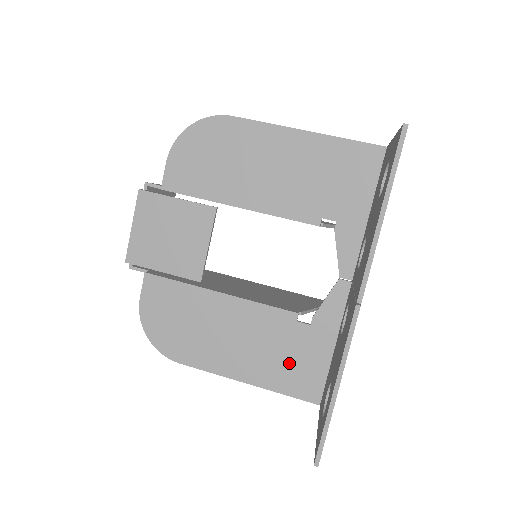
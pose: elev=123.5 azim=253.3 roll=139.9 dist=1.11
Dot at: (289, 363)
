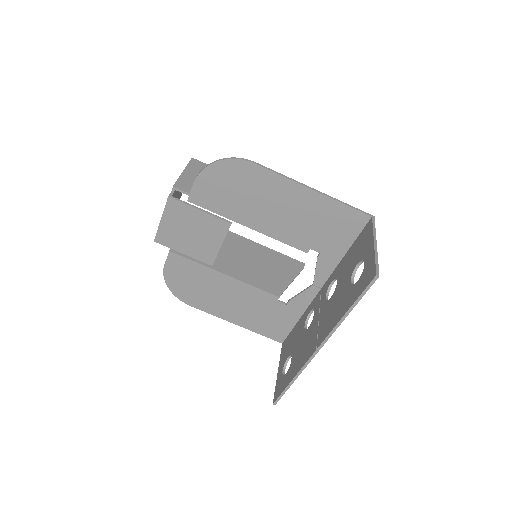
Dot at: (267, 321)
